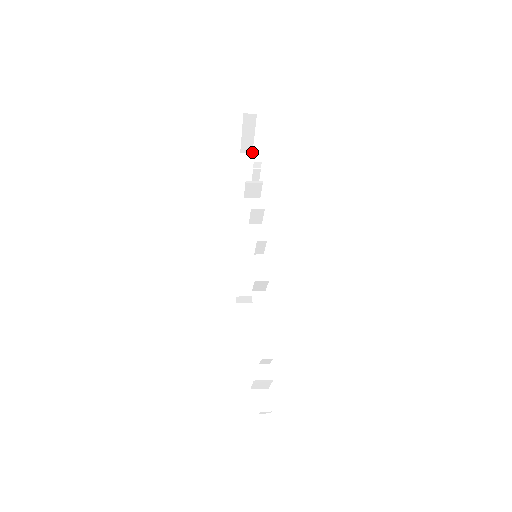
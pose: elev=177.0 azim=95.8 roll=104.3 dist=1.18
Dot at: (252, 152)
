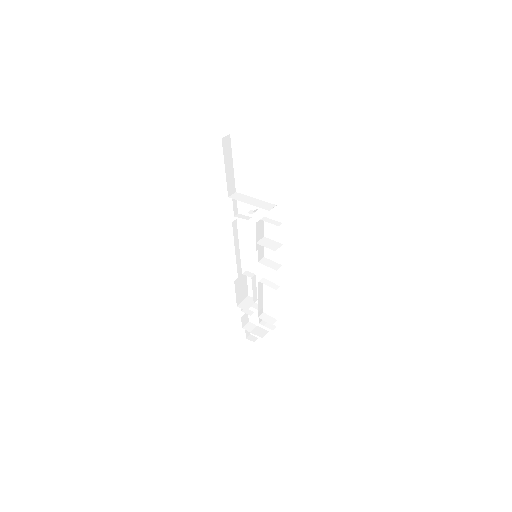
Dot at: occluded
